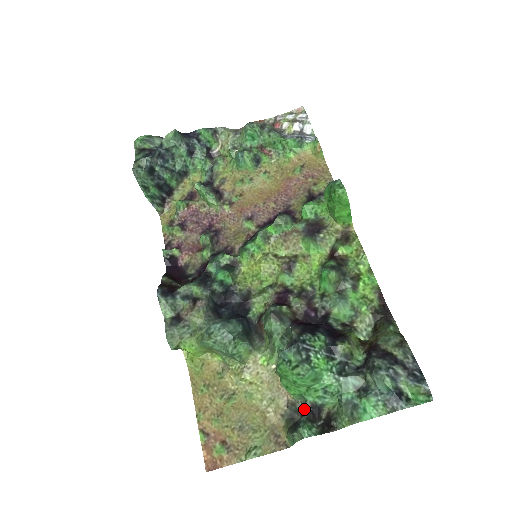
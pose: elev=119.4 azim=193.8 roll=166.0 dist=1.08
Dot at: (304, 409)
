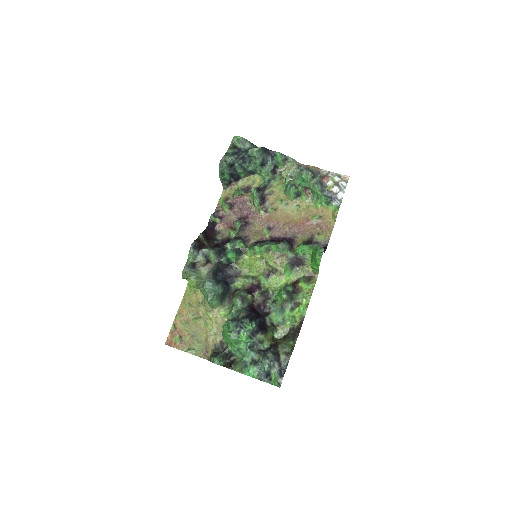
Dot at: (225, 350)
